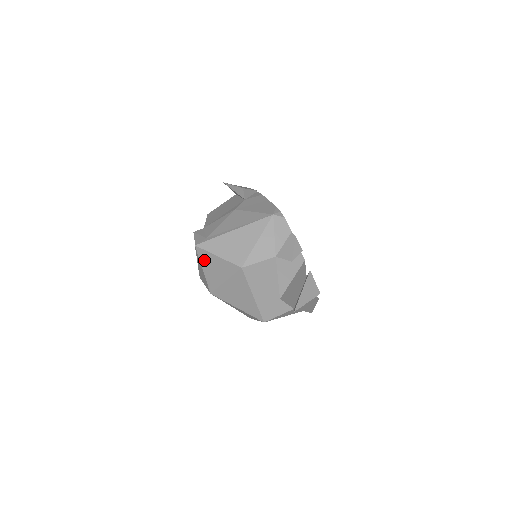
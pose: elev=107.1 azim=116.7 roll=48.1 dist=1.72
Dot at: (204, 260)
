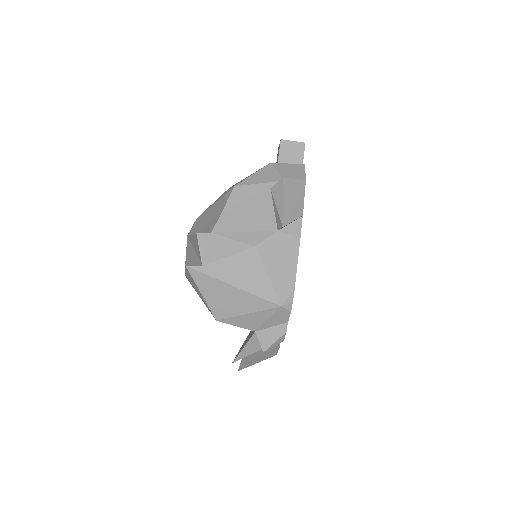
Dot at: (189, 275)
